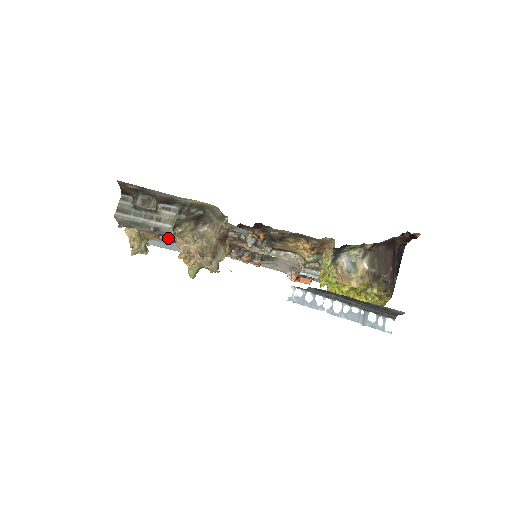
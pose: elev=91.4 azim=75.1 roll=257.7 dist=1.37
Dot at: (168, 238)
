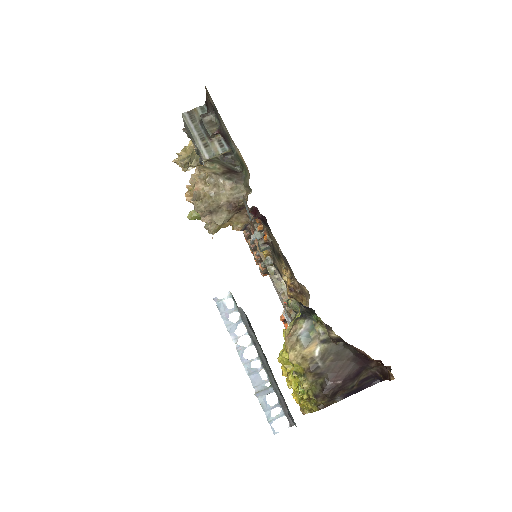
Dot at: occluded
